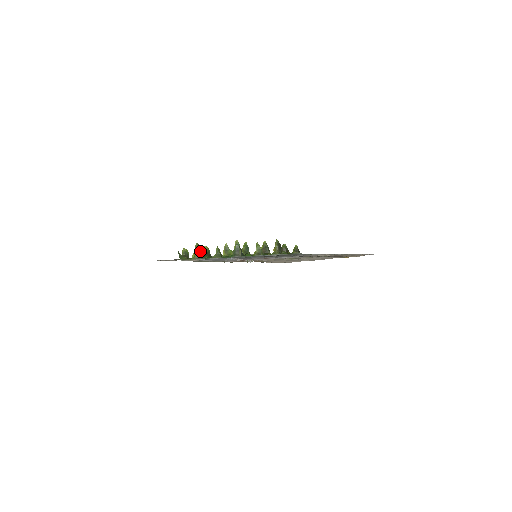
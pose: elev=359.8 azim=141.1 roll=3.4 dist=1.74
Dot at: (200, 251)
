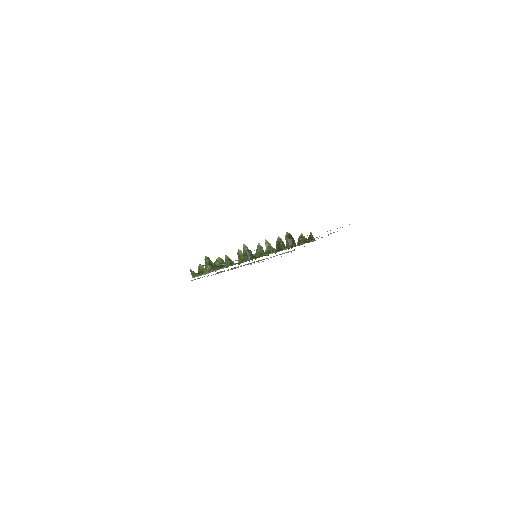
Dot at: (211, 264)
